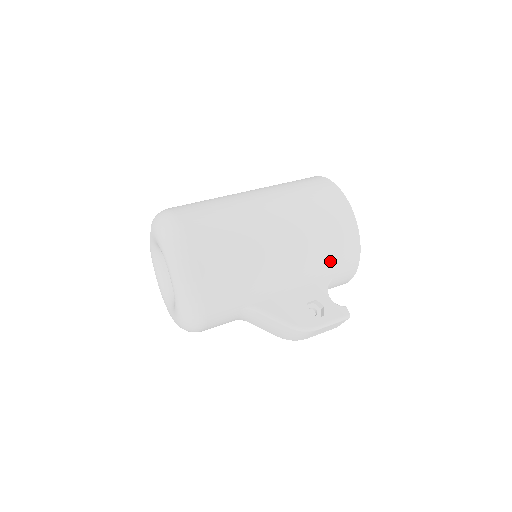
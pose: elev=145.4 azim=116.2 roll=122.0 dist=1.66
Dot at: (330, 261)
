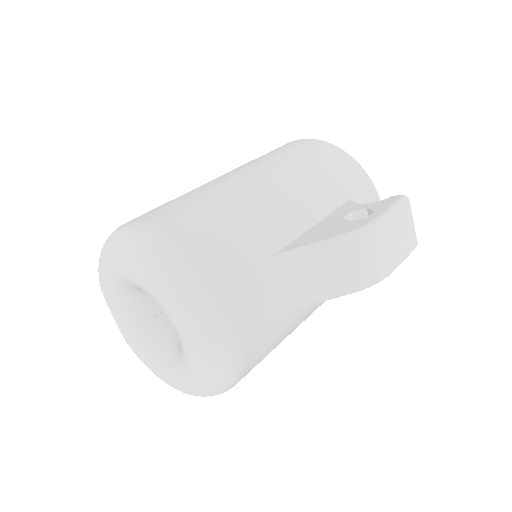
Dot at: (327, 175)
